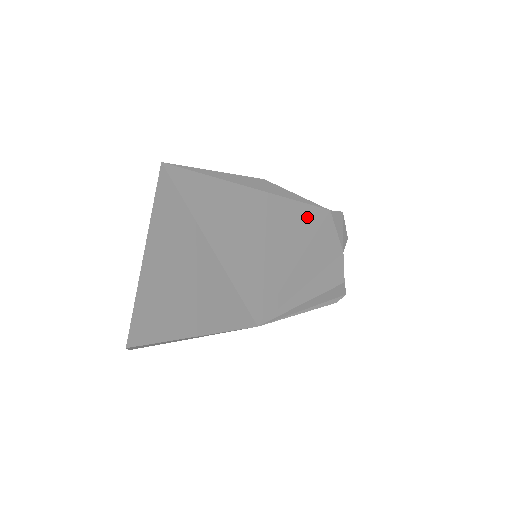
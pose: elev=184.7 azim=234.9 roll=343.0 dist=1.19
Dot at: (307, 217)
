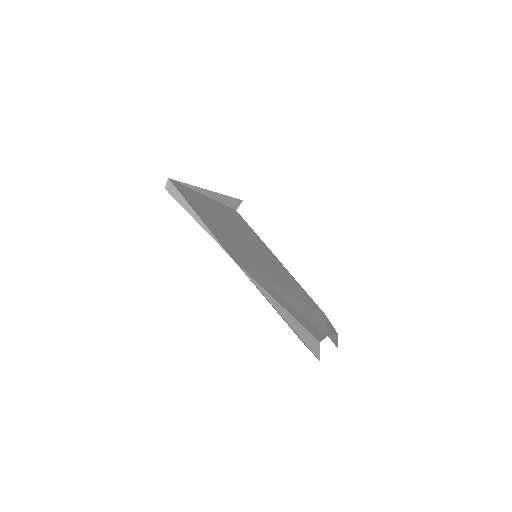
Dot at: (304, 294)
